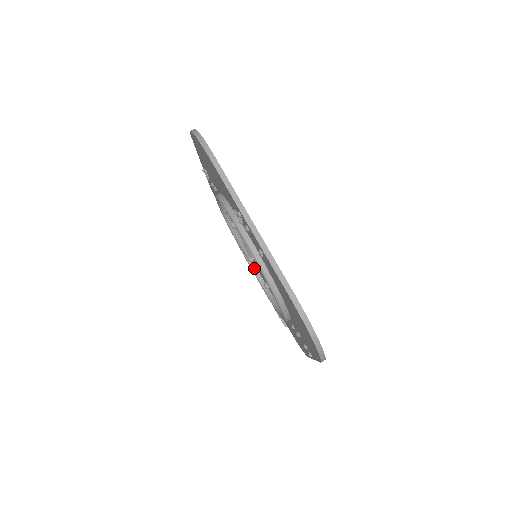
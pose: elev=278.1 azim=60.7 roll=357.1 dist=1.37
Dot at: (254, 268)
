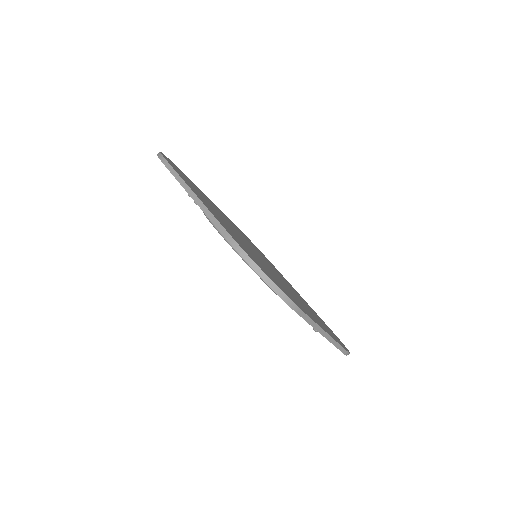
Dot at: occluded
